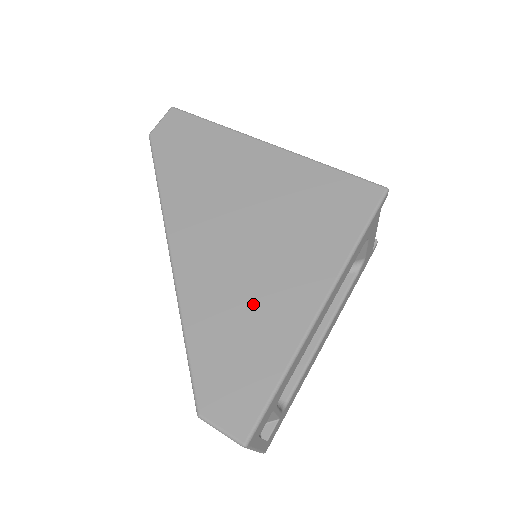
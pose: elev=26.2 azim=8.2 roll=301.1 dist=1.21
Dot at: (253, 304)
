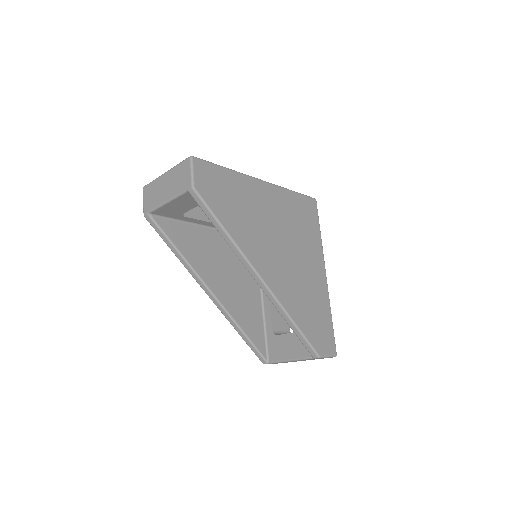
Dot at: (308, 289)
